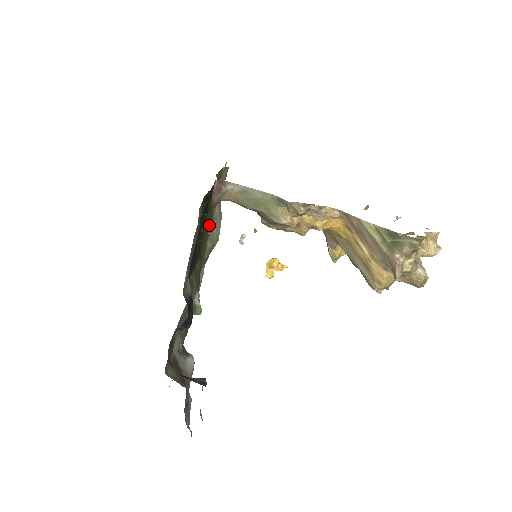
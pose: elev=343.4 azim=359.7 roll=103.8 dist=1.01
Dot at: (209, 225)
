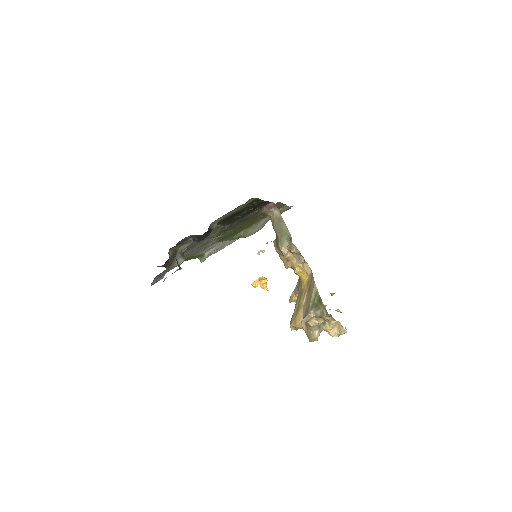
Dot at: (251, 222)
